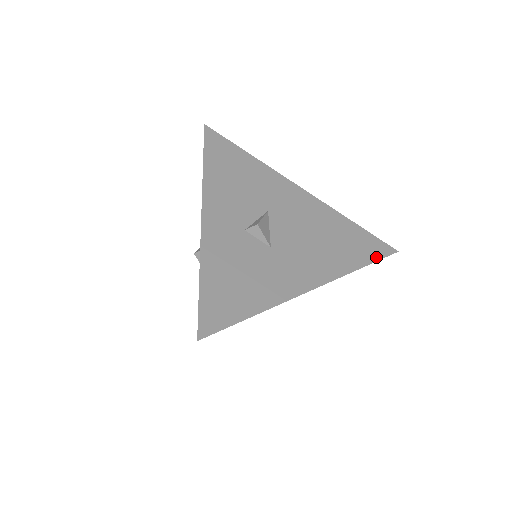
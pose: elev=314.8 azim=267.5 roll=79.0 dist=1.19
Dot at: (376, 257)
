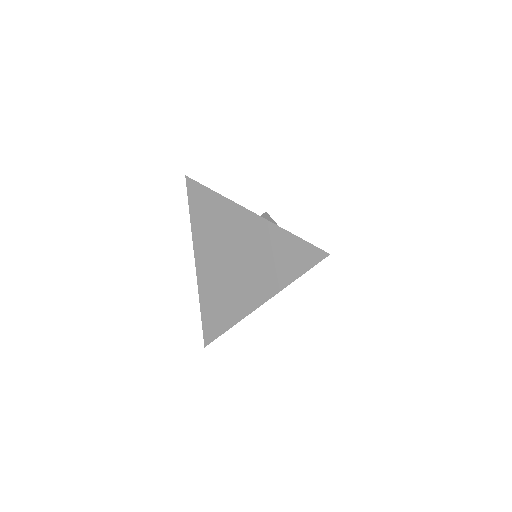
Dot at: (308, 242)
